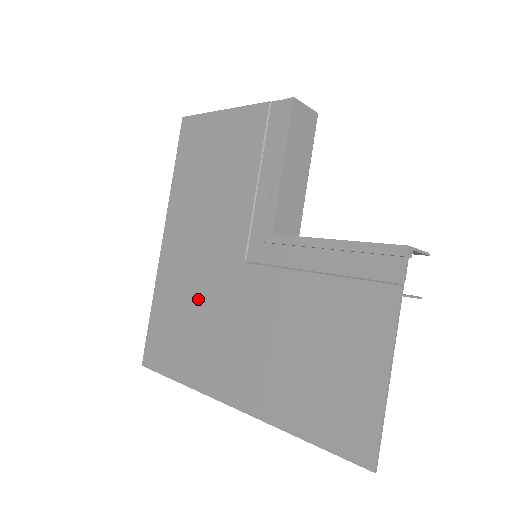
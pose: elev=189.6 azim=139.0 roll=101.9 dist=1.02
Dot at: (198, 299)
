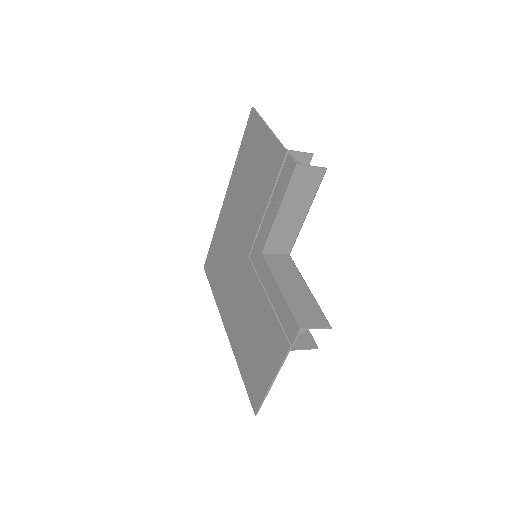
Dot at: (229, 256)
